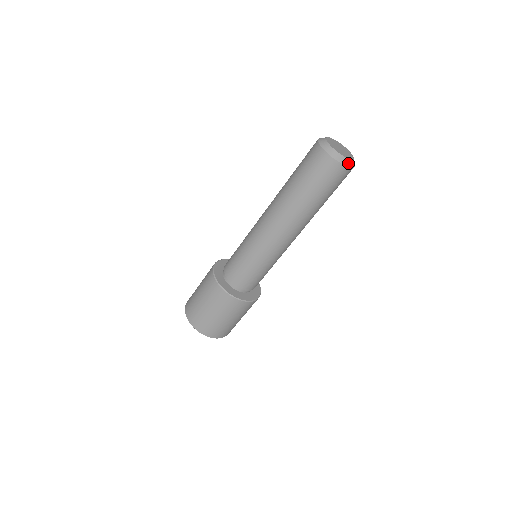
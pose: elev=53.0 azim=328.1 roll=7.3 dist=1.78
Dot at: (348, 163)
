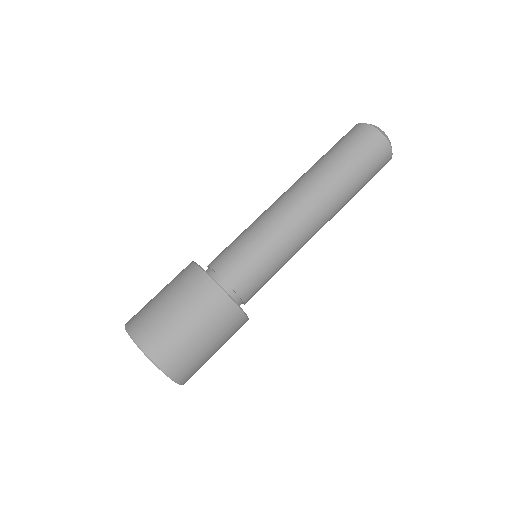
Dot at: (379, 130)
